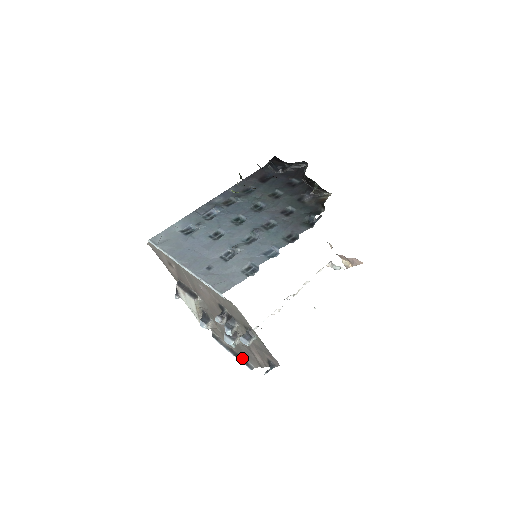
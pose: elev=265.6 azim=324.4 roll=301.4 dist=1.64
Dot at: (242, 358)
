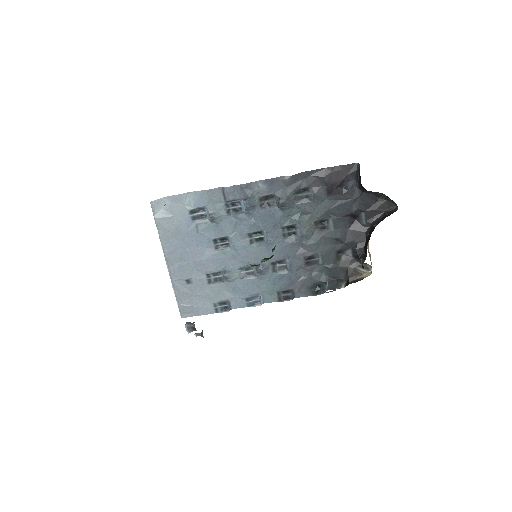
Dot at: occluded
